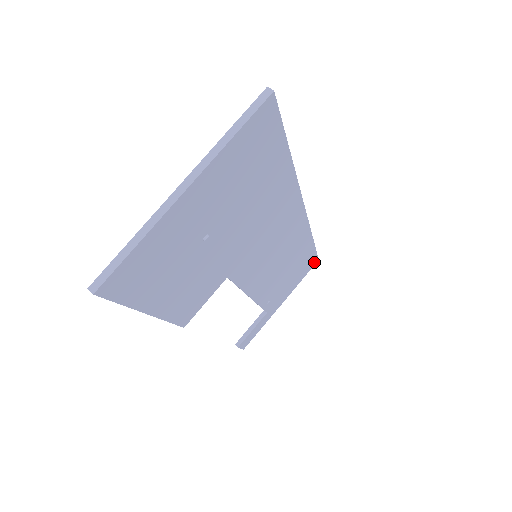
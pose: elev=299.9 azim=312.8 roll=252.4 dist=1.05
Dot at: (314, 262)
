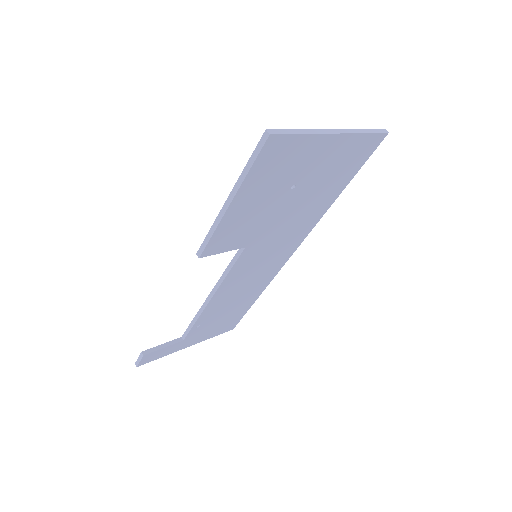
Dot at: (232, 327)
